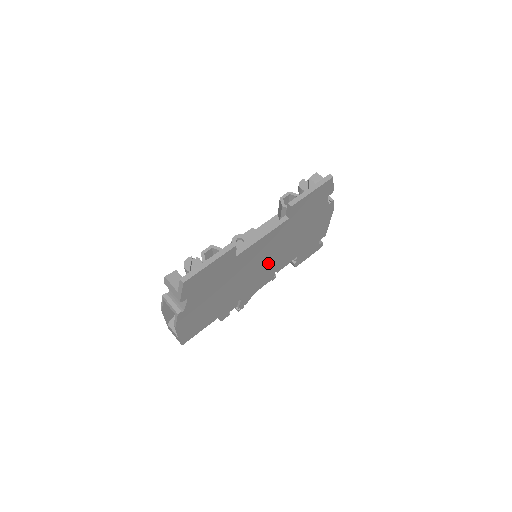
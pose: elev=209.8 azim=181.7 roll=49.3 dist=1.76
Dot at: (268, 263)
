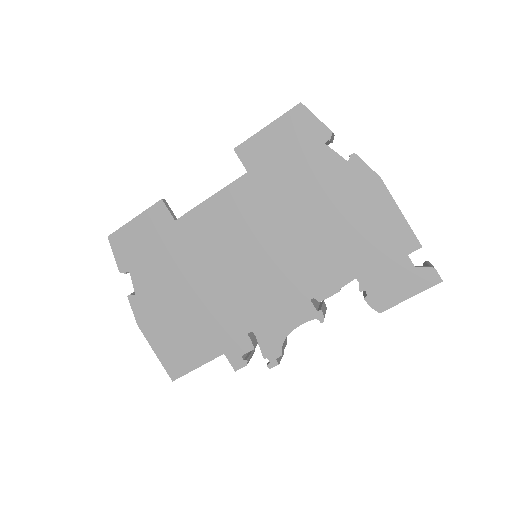
Dot at: (269, 264)
